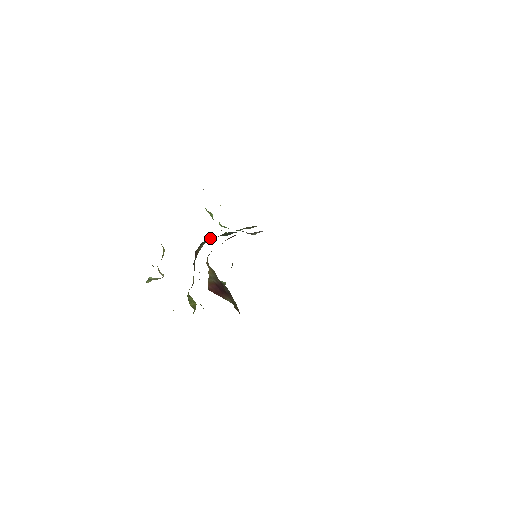
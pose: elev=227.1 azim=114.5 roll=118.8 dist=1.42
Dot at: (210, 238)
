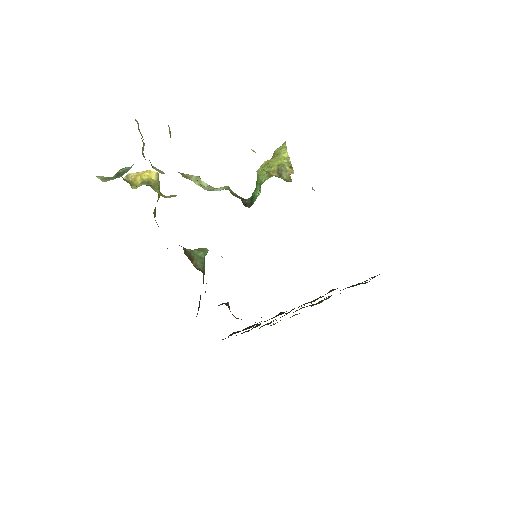
Dot at: occluded
